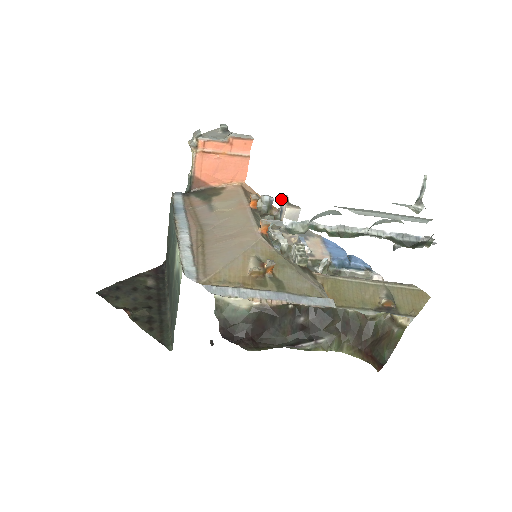
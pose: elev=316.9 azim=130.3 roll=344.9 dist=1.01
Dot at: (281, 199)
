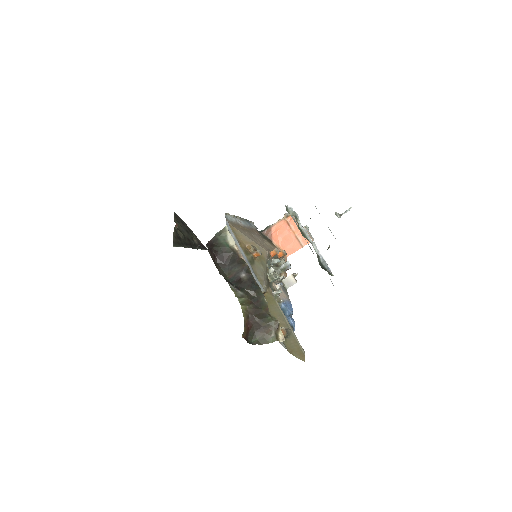
Dot at: (294, 273)
